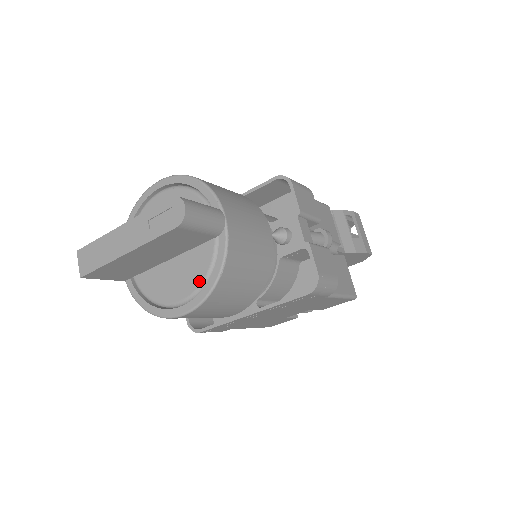
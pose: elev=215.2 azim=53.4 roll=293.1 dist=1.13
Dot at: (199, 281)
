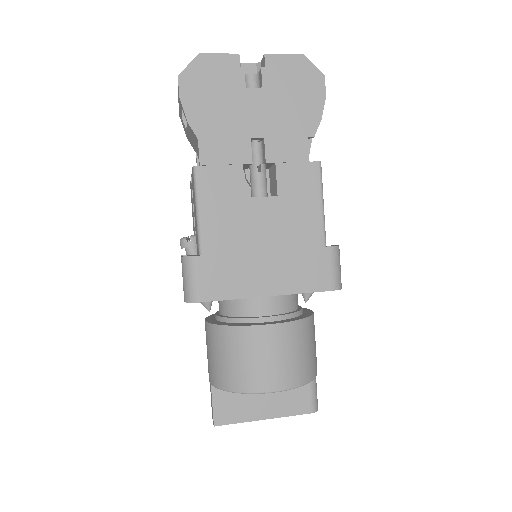
Dot at: occluded
